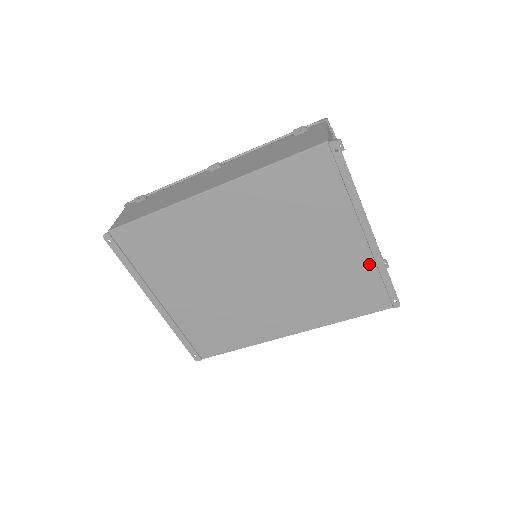
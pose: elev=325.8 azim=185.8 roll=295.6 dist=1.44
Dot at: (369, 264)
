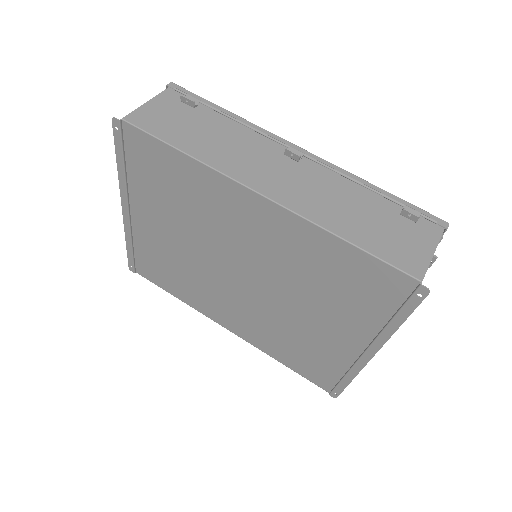
Dot at: (344, 363)
